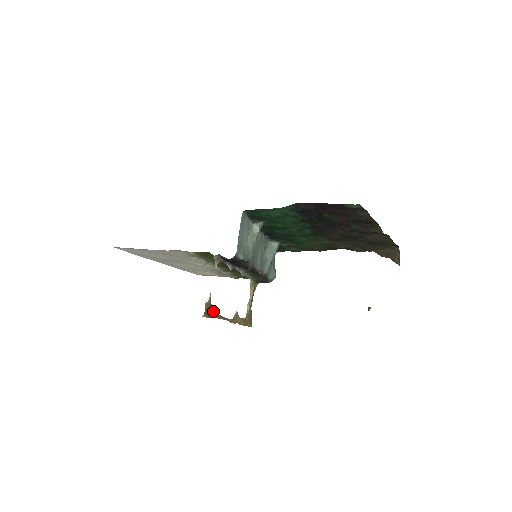
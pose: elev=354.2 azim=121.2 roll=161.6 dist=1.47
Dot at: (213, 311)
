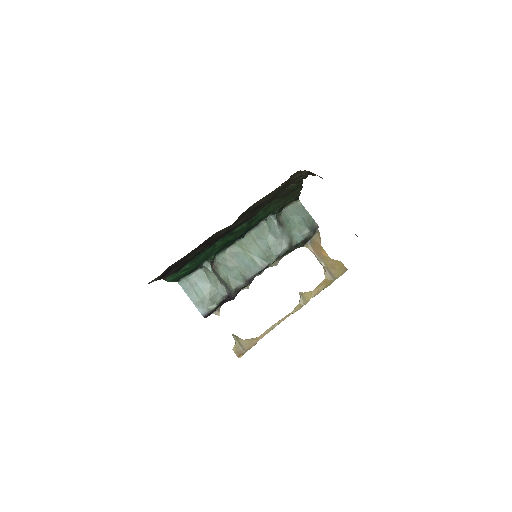
Dot at: (252, 338)
